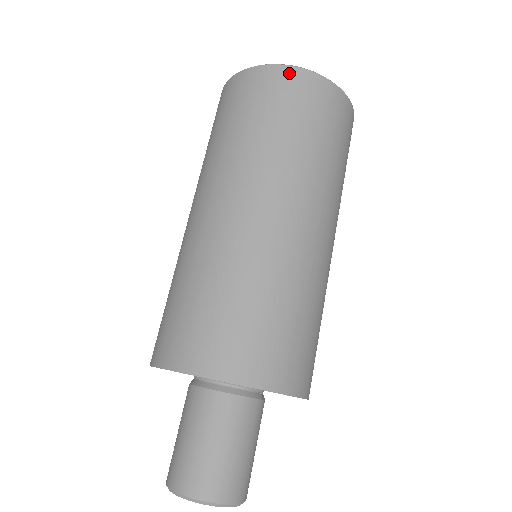
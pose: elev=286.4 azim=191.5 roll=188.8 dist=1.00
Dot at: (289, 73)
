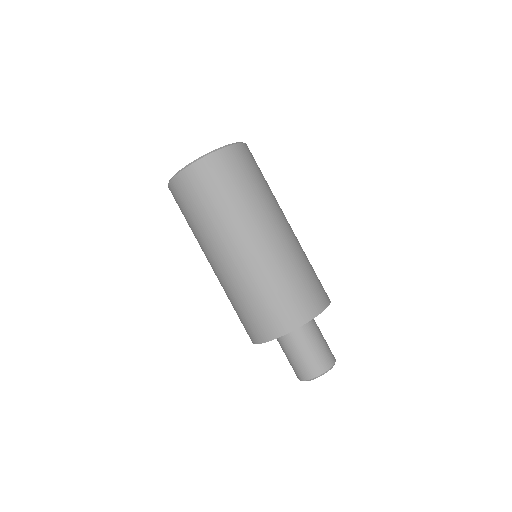
Dot at: (189, 172)
